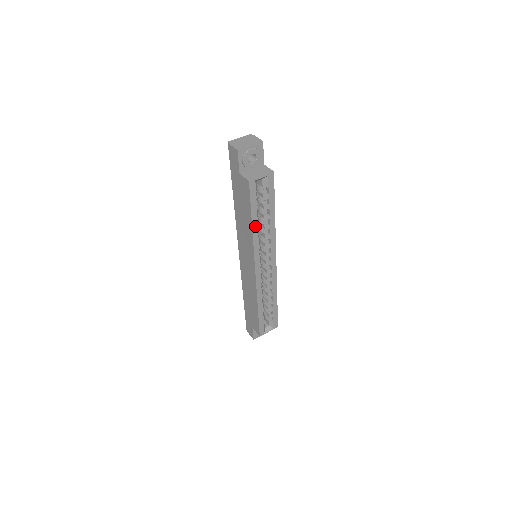
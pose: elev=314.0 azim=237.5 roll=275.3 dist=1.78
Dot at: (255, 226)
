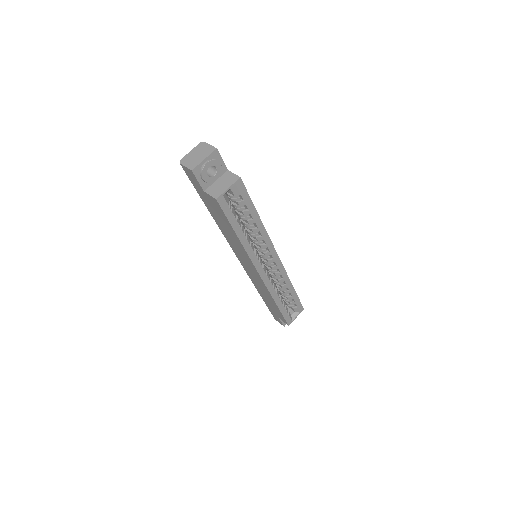
Dot at: (242, 236)
